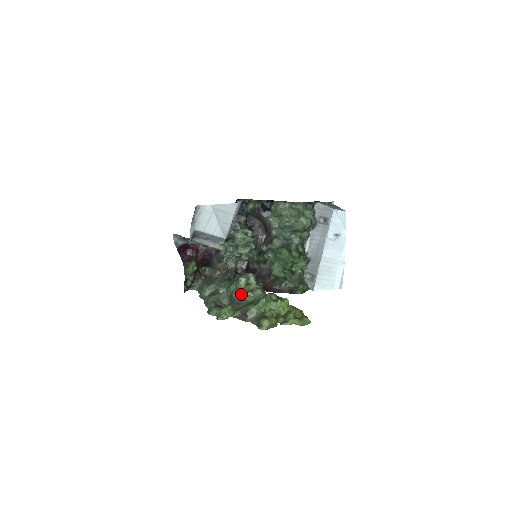
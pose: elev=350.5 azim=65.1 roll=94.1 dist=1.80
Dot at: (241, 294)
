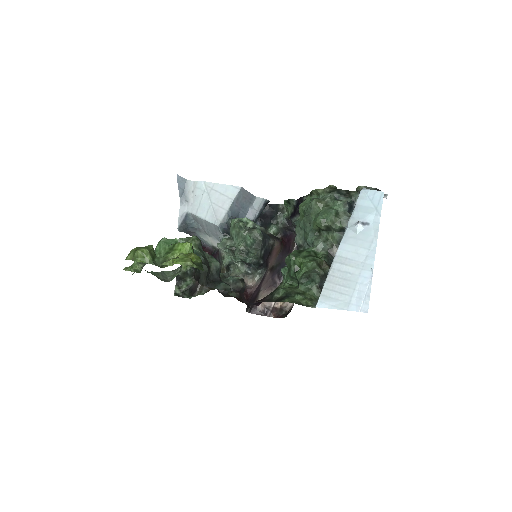
Dot at: occluded
